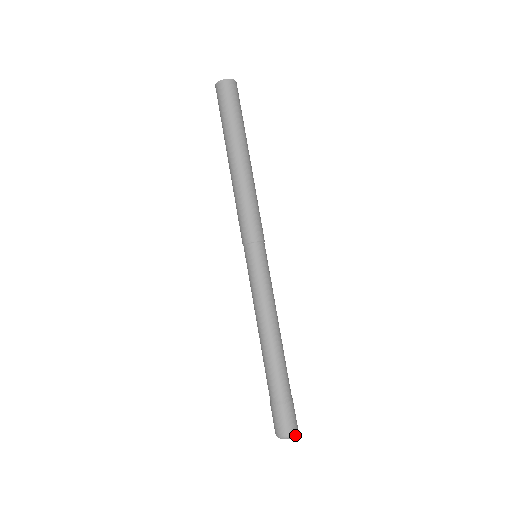
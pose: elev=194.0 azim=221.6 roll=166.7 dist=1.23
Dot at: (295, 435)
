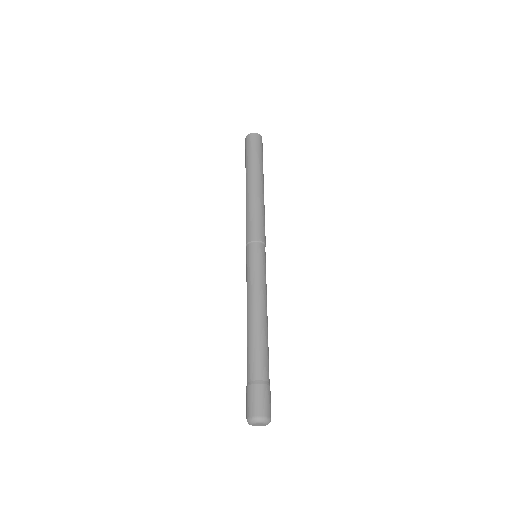
Dot at: (258, 420)
